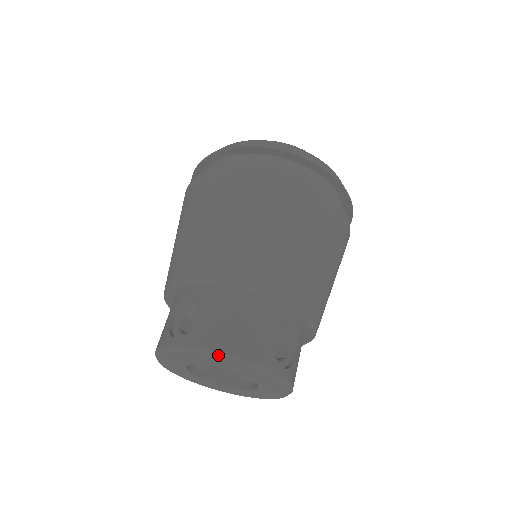
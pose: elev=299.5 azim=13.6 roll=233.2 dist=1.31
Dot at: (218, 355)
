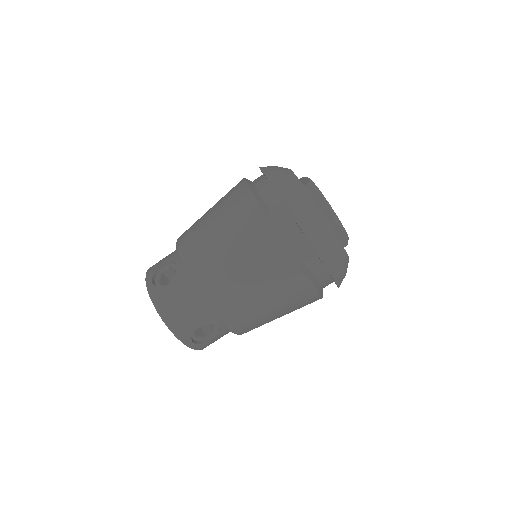
Dot at: (159, 314)
